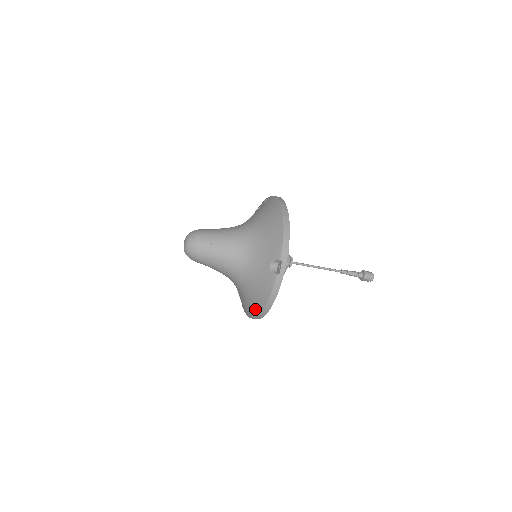
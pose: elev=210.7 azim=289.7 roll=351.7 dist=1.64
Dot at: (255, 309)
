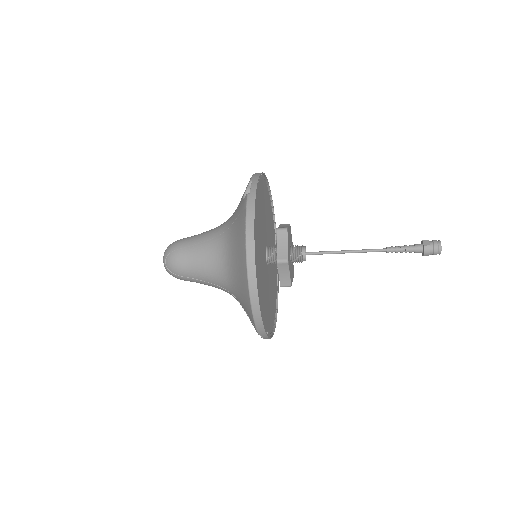
Dot at: occluded
